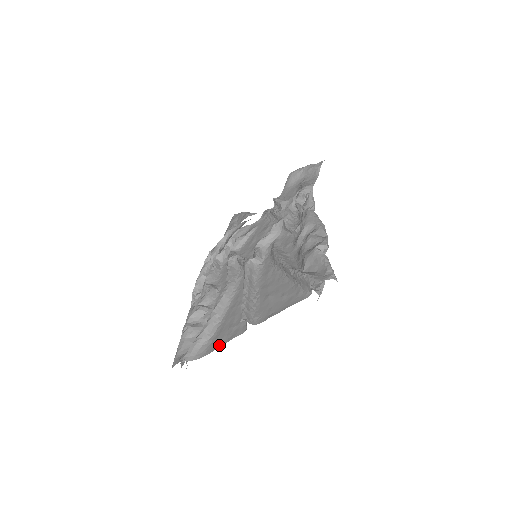
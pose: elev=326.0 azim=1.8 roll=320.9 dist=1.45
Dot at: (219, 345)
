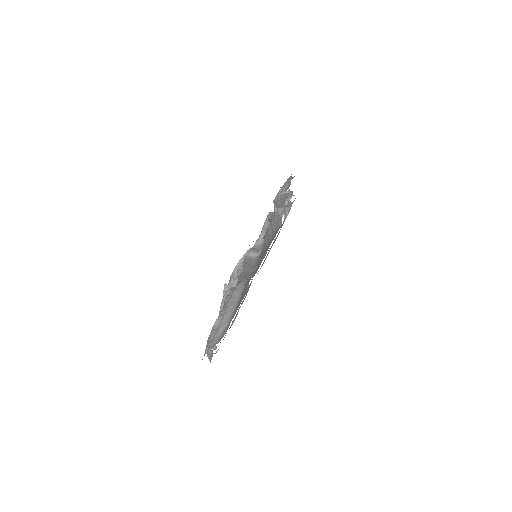
Dot at: (232, 318)
